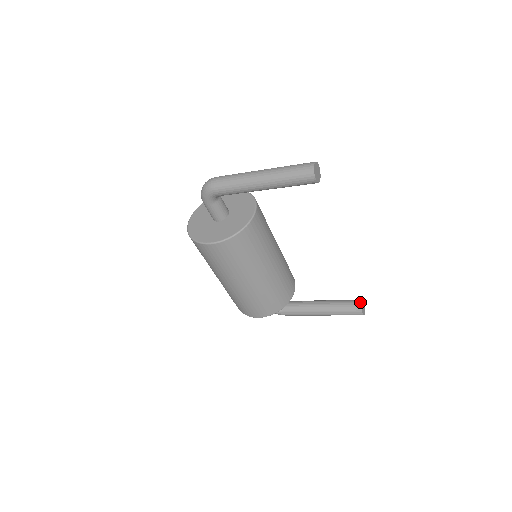
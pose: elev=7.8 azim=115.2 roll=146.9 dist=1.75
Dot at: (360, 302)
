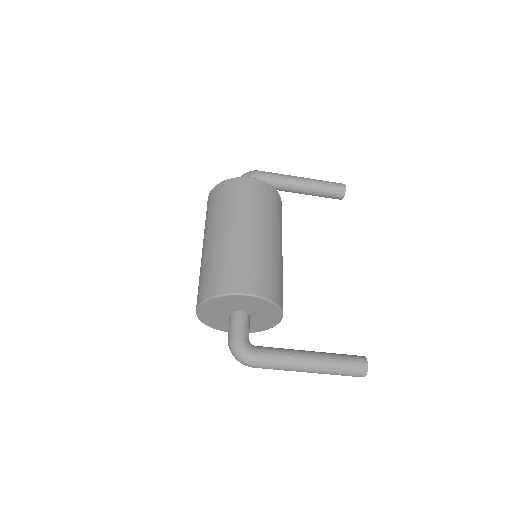
Dot at: occluded
